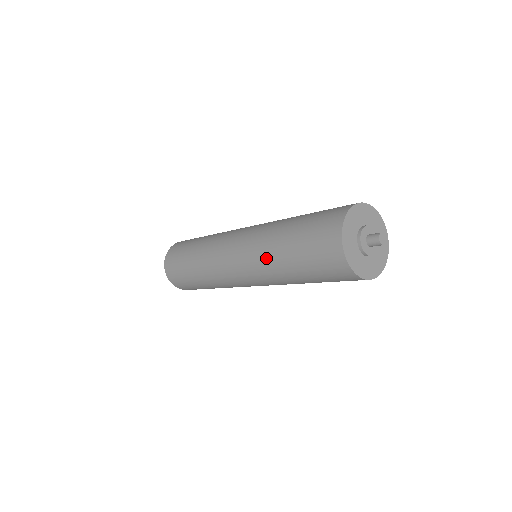
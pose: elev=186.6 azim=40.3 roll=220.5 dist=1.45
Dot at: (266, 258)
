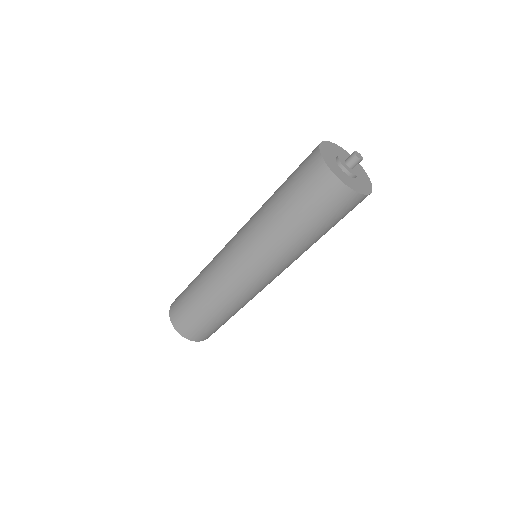
Dot at: (259, 217)
